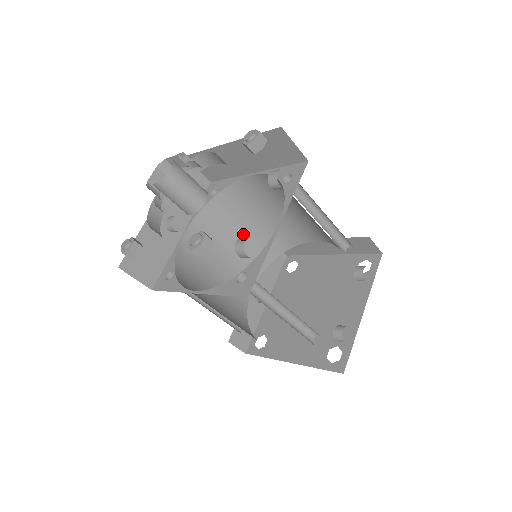
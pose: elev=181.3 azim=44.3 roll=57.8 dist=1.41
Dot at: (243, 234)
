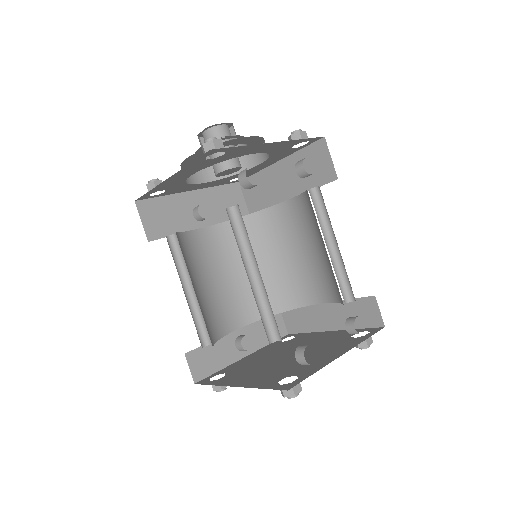
Dot at: occluded
